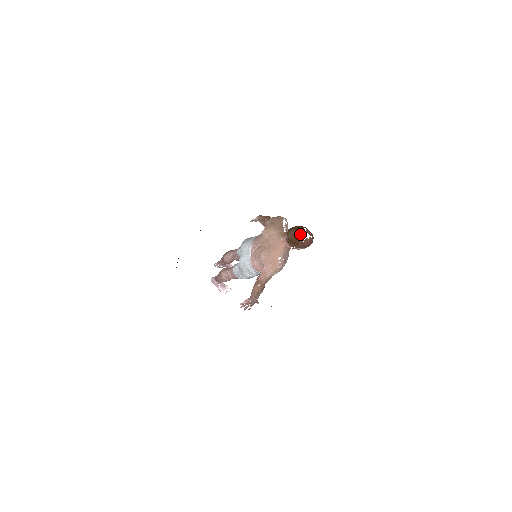
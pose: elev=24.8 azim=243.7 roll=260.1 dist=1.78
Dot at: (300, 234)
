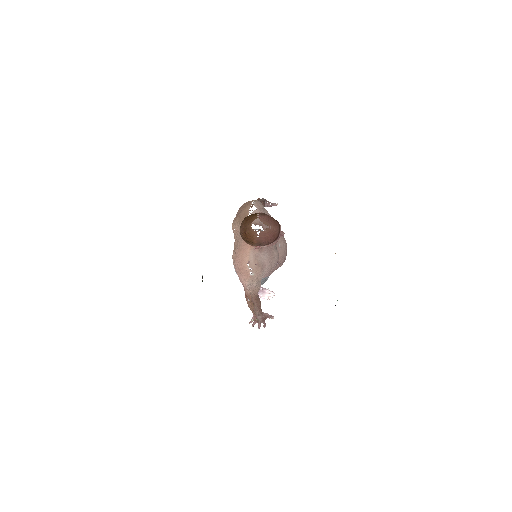
Dot at: (250, 227)
